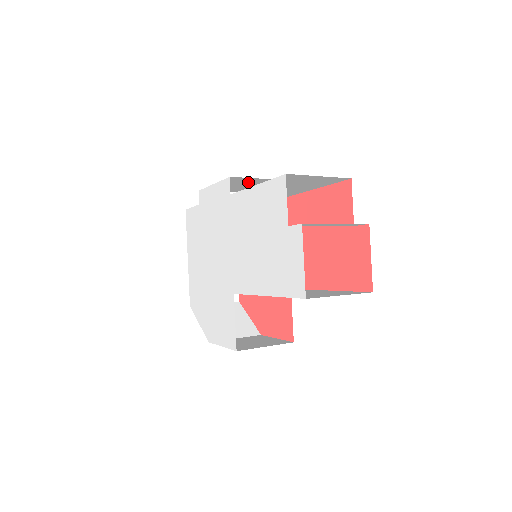
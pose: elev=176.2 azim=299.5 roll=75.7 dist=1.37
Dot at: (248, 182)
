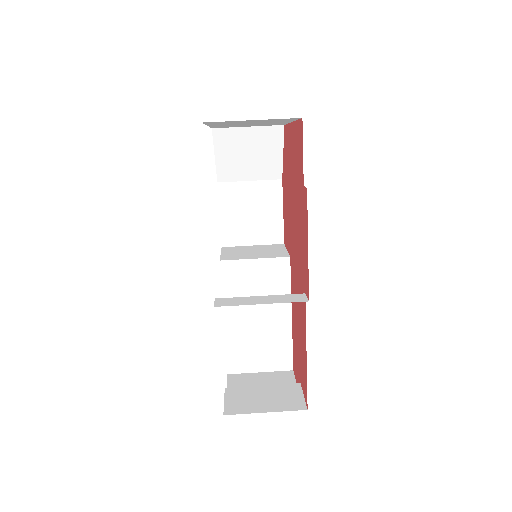
Dot at: occluded
